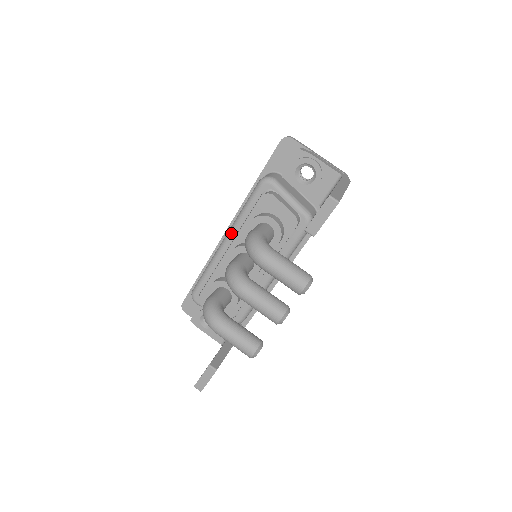
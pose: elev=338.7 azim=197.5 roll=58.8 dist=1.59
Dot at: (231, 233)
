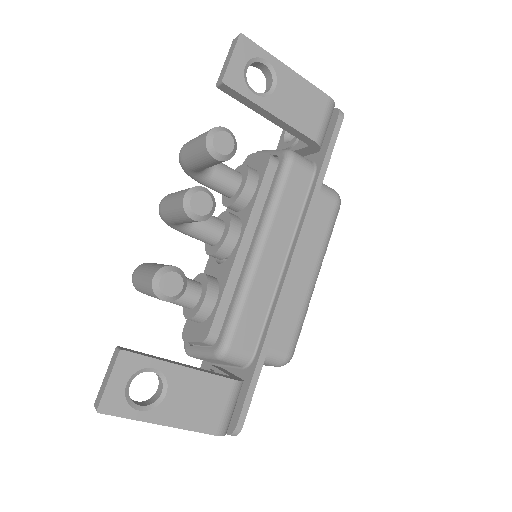
Dot at: occluded
